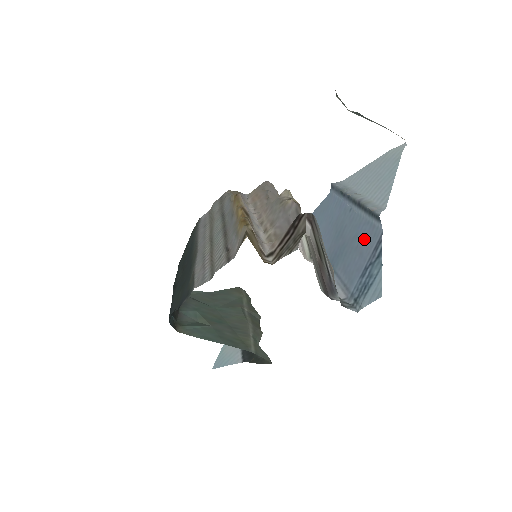
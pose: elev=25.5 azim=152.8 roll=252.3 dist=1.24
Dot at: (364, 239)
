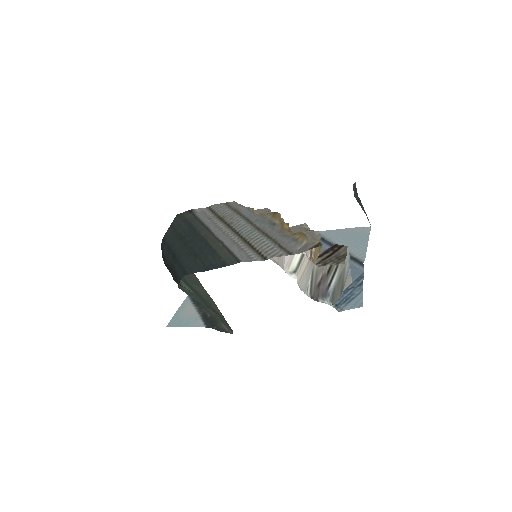
Dot at: occluded
